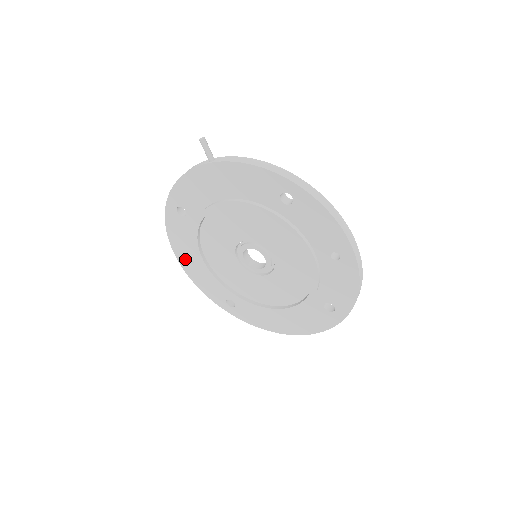
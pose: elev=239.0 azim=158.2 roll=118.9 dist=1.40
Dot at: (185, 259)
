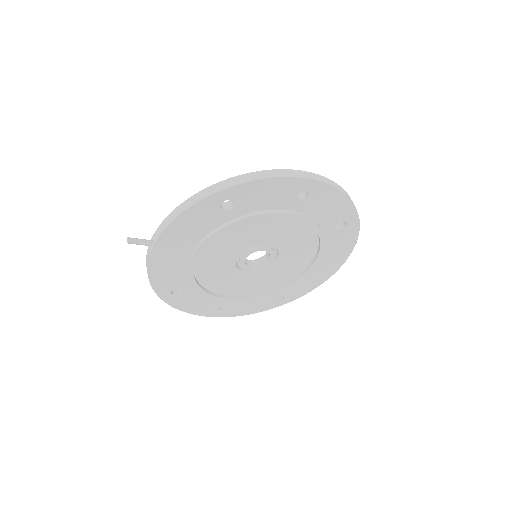
Dot at: (217, 311)
